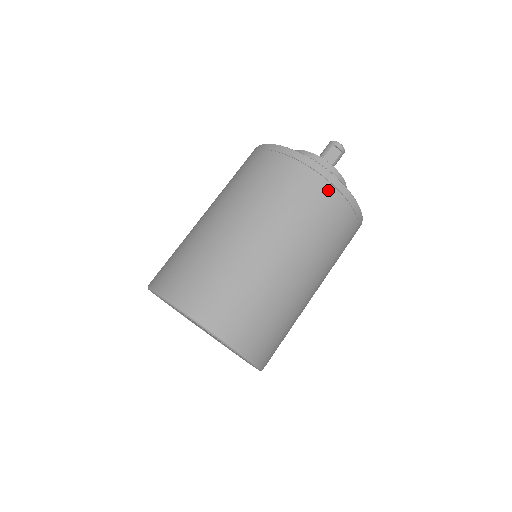
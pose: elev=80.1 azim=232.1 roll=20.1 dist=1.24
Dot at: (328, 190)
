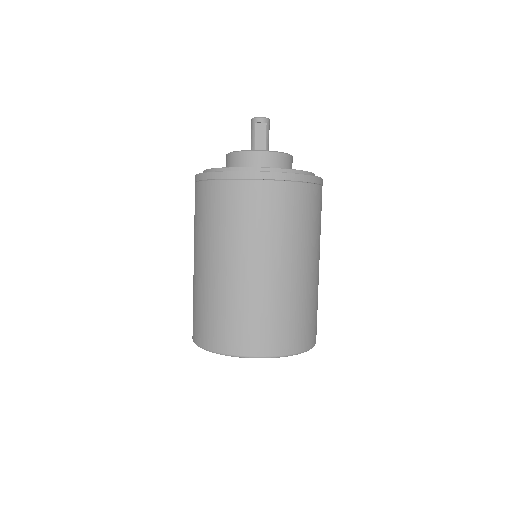
Dot at: (272, 188)
